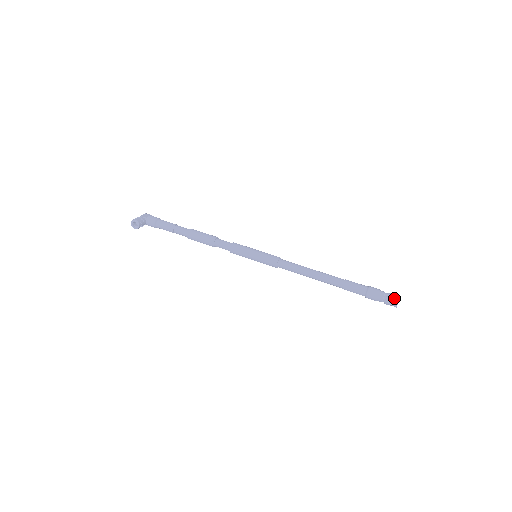
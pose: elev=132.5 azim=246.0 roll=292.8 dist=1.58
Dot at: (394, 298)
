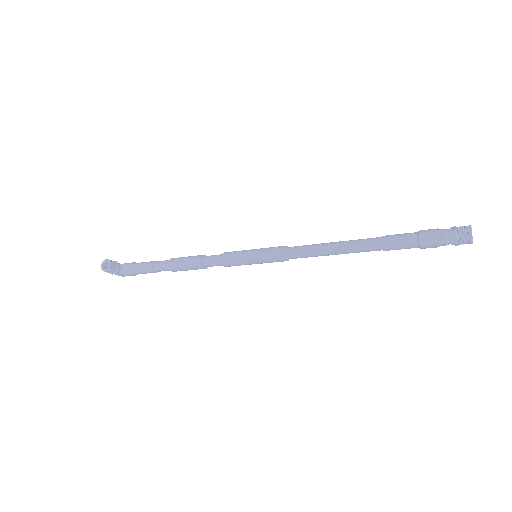
Dot at: (462, 227)
